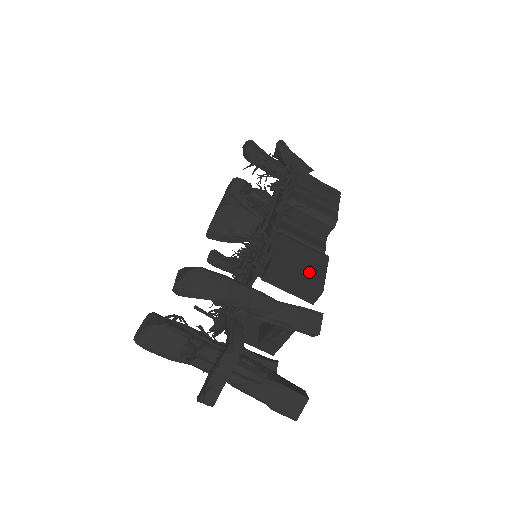
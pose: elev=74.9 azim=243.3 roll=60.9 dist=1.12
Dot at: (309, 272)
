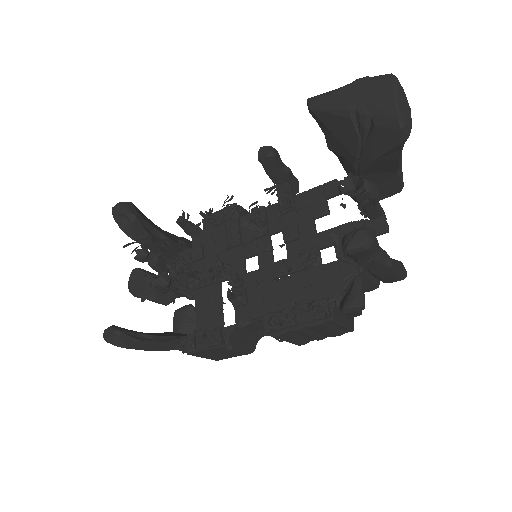
Dot at: (219, 357)
